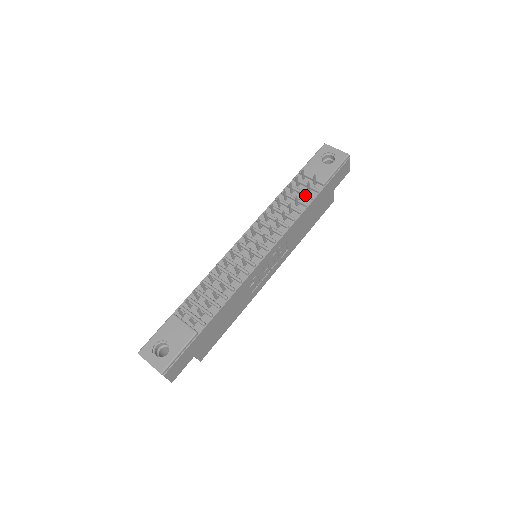
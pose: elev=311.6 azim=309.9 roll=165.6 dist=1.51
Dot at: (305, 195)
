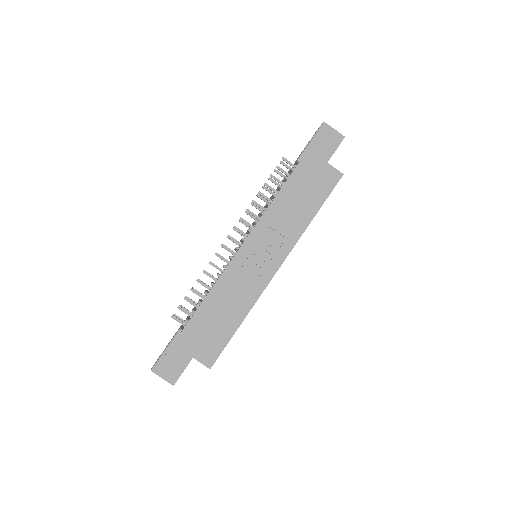
Dot at: (284, 180)
